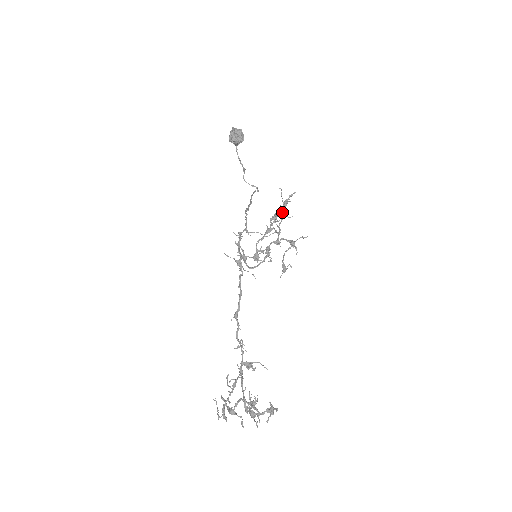
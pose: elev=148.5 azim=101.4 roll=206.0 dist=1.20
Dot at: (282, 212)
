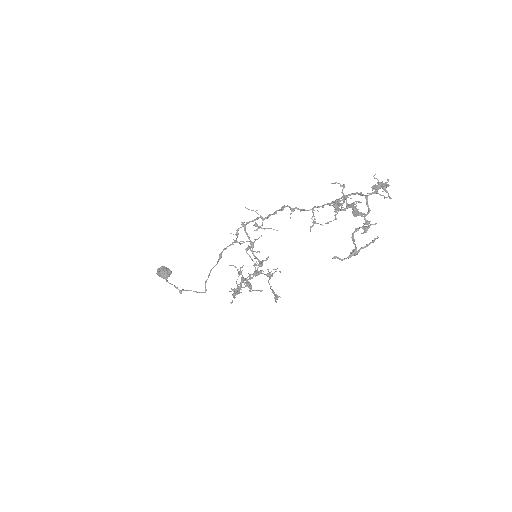
Dot at: (241, 278)
